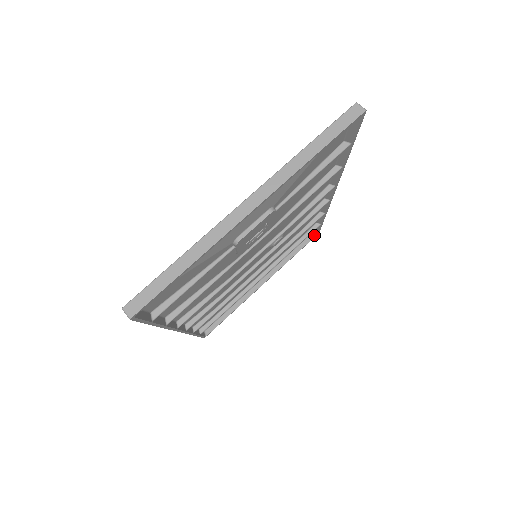
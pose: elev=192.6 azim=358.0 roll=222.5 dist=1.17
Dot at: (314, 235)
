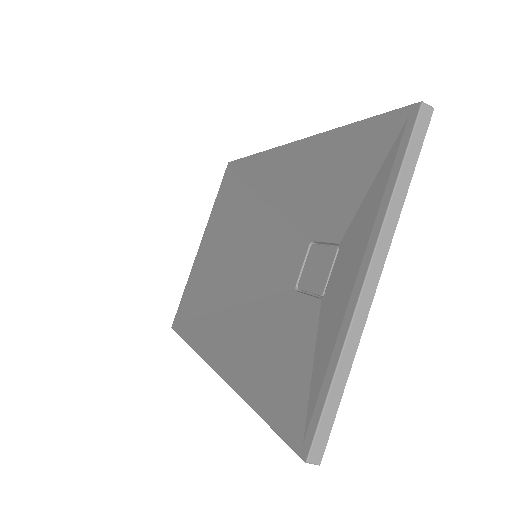
Dot at: occluded
